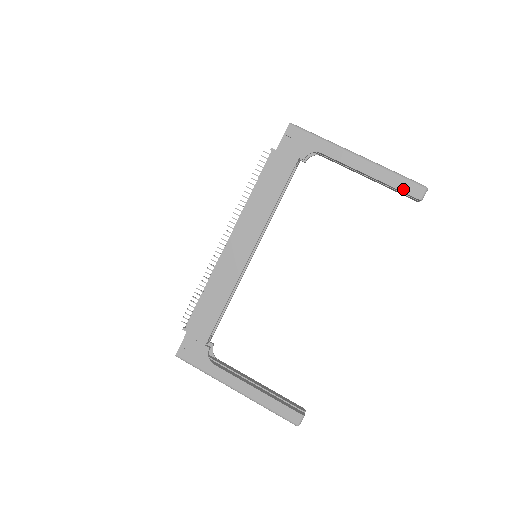
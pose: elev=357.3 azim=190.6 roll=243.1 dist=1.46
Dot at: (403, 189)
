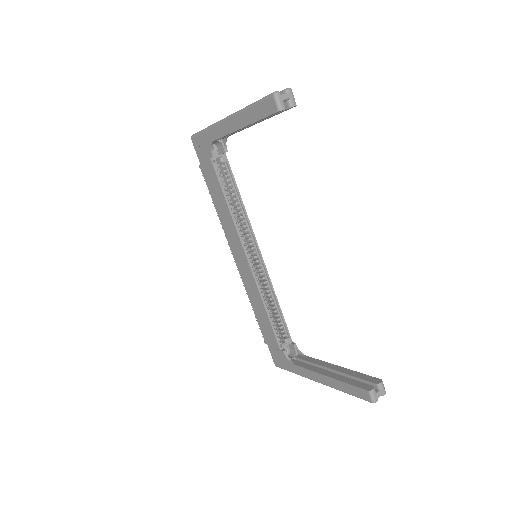
Dot at: (263, 115)
